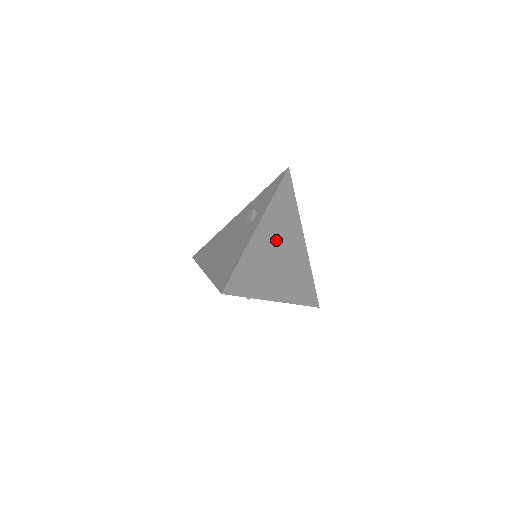
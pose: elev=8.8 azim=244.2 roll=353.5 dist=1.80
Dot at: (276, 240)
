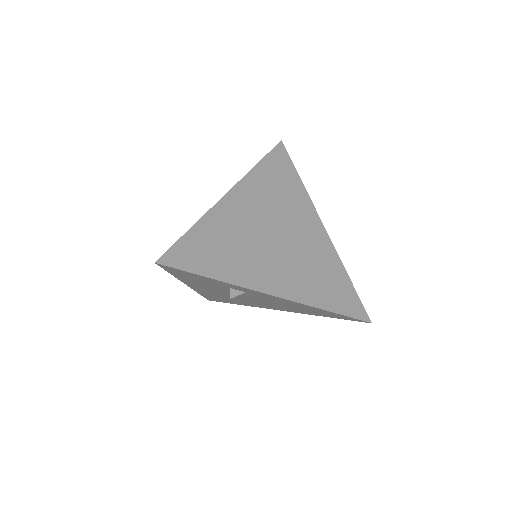
Dot at: (265, 216)
